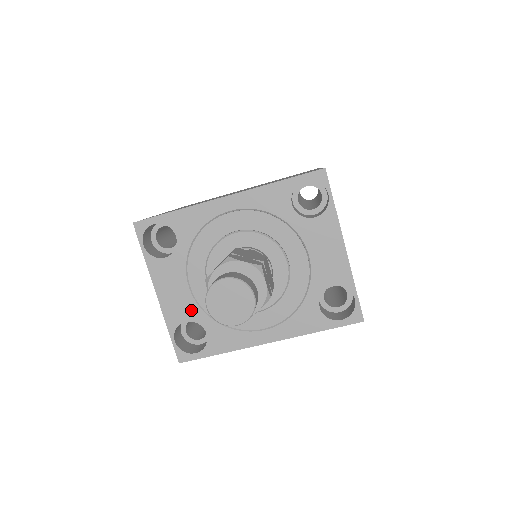
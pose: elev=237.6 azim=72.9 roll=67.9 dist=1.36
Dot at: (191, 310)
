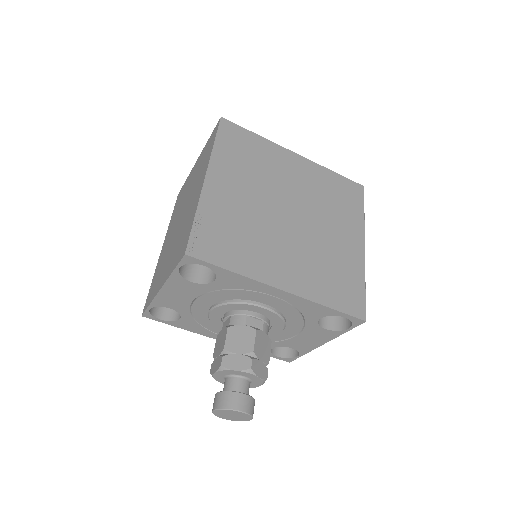
Dot at: (181, 307)
